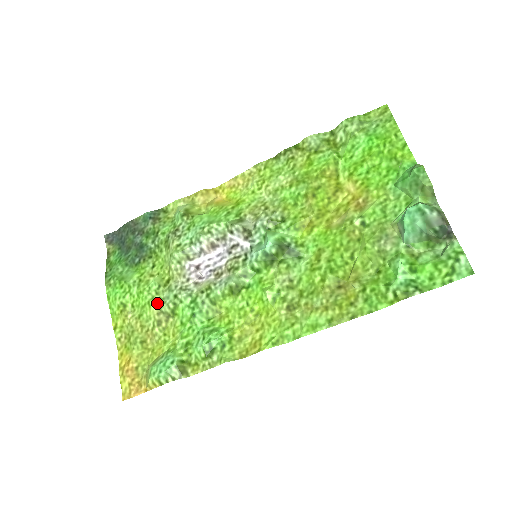
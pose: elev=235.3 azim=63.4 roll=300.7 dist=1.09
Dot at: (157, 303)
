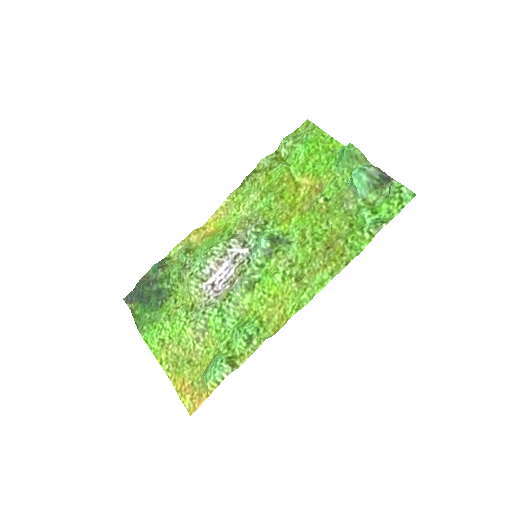
Dot at: (190, 325)
